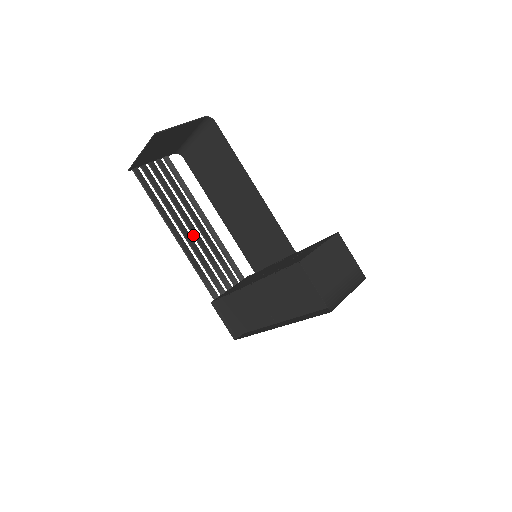
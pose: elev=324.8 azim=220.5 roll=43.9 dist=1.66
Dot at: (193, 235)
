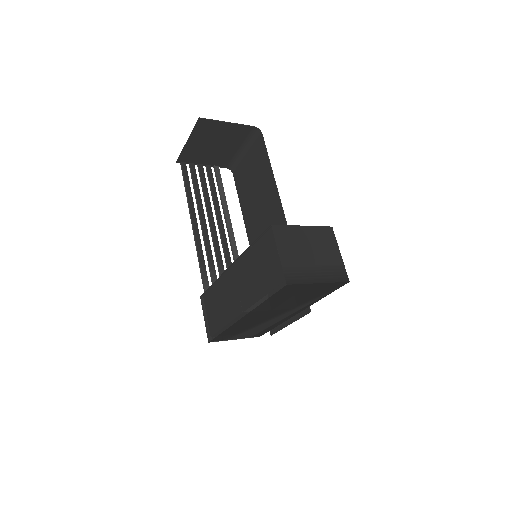
Dot at: (211, 233)
